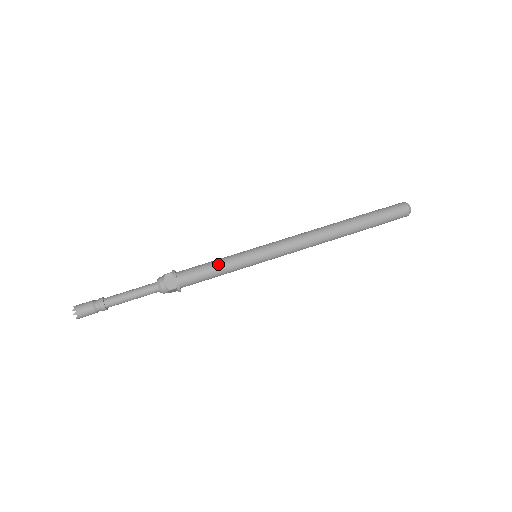
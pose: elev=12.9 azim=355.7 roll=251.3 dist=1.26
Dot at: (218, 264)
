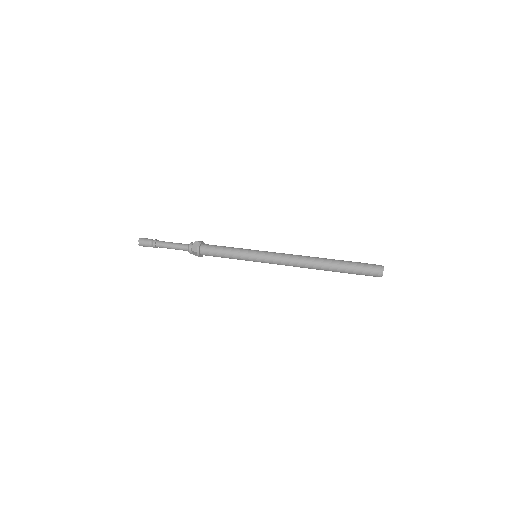
Dot at: (228, 249)
